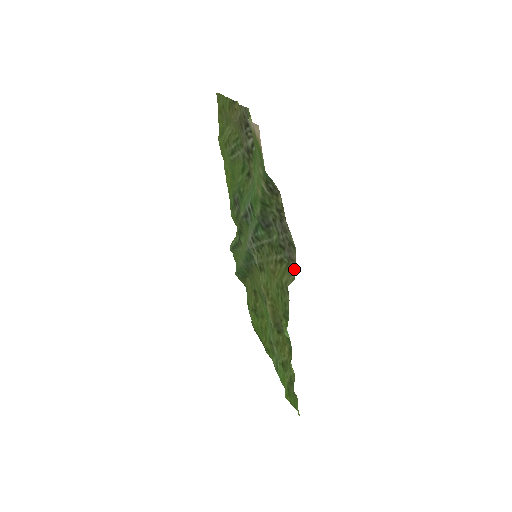
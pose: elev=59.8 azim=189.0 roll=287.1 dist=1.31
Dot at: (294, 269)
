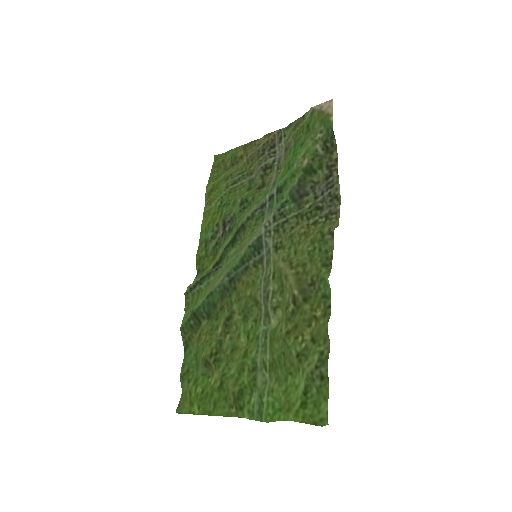
Dot at: (337, 219)
